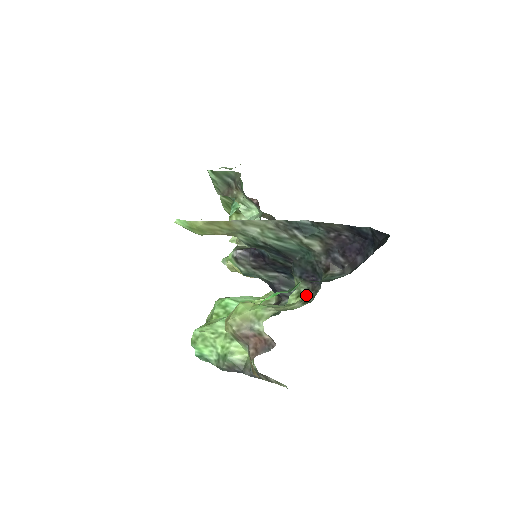
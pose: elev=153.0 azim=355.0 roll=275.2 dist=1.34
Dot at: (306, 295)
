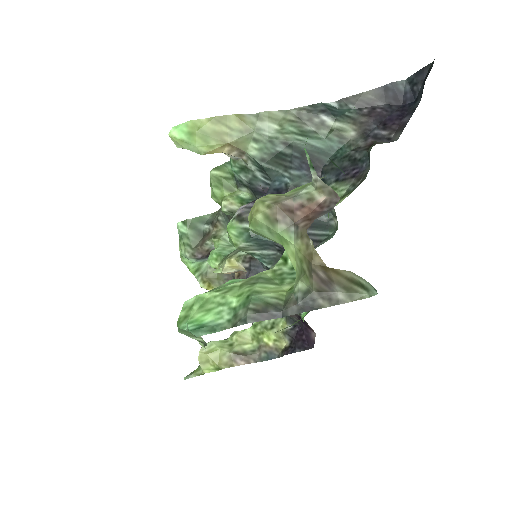
Dot at: (352, 190)
